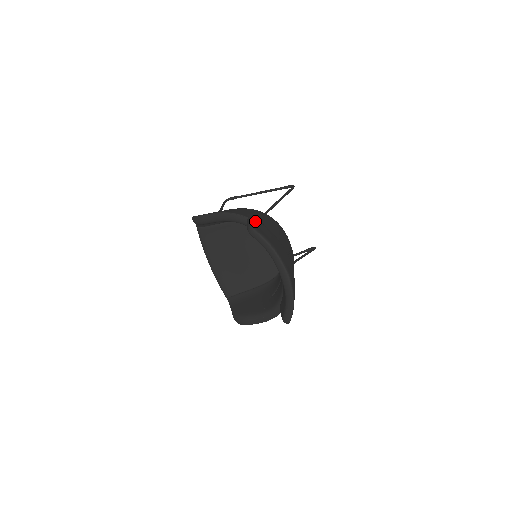
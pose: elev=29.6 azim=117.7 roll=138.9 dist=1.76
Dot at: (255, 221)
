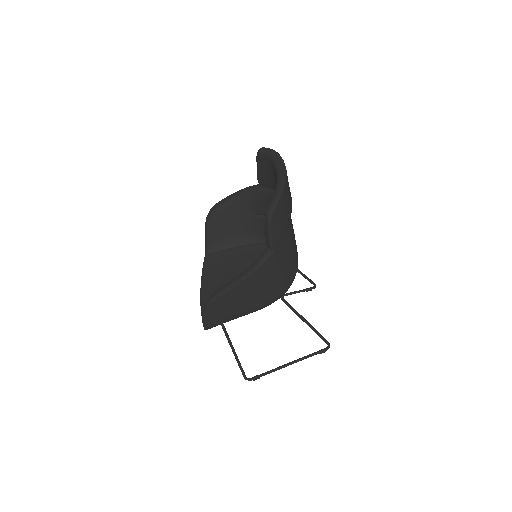
Dot at: occluded
